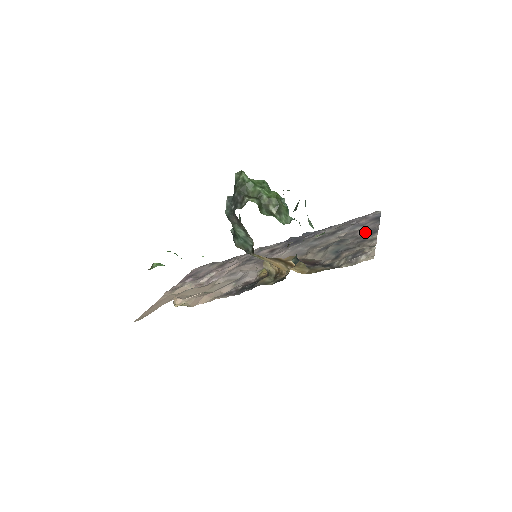
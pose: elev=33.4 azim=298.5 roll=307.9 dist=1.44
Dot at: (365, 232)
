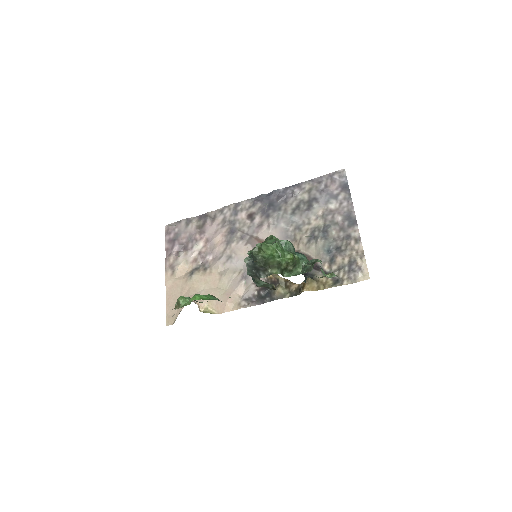
Dot at: (343, 217)
